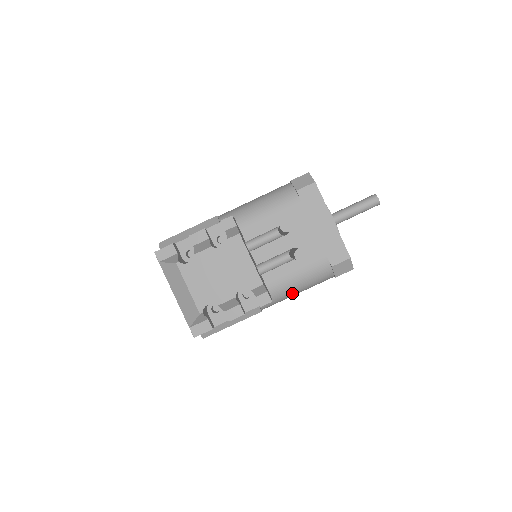
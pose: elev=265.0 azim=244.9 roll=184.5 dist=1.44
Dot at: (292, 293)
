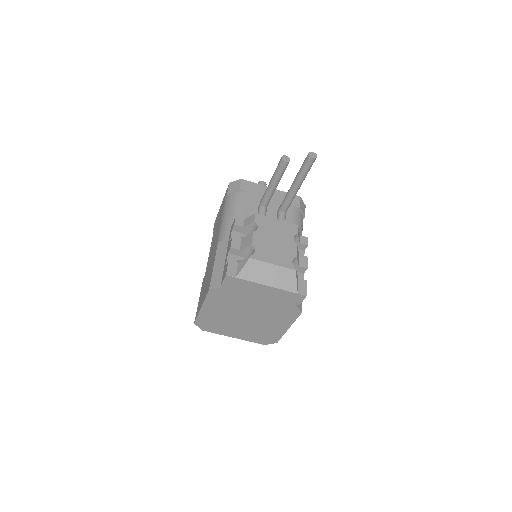
Dot at: occluded
